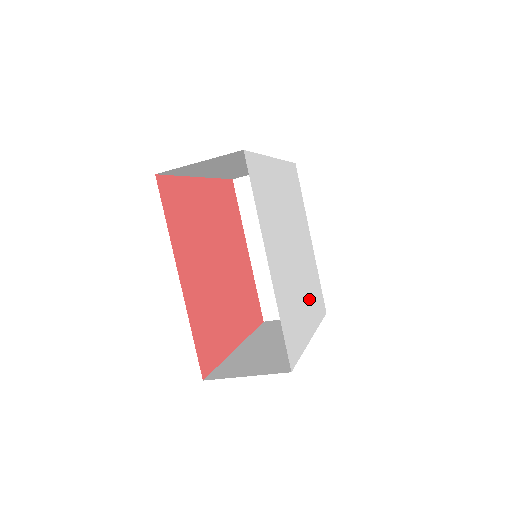
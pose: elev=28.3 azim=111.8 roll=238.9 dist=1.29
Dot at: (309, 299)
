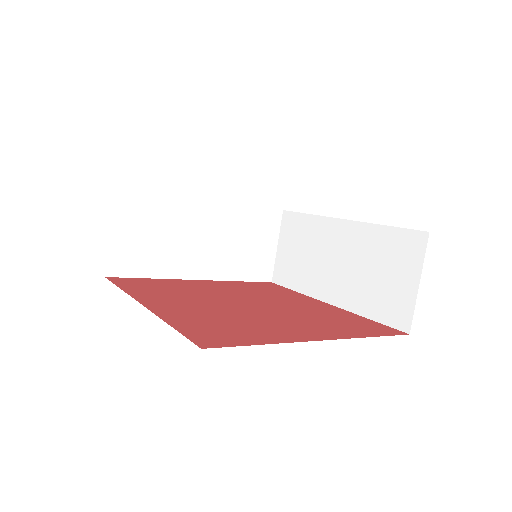
Dot at: occluded
